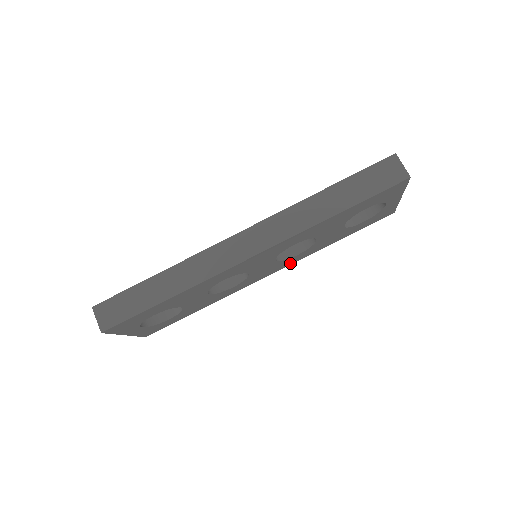
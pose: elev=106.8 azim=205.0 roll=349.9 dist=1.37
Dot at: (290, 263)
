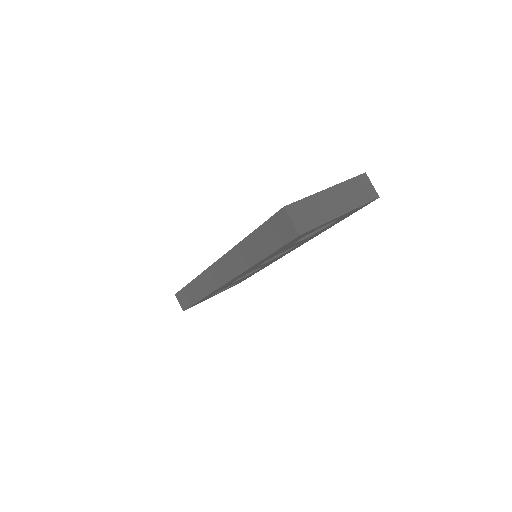
Dot at: (301, 244)
